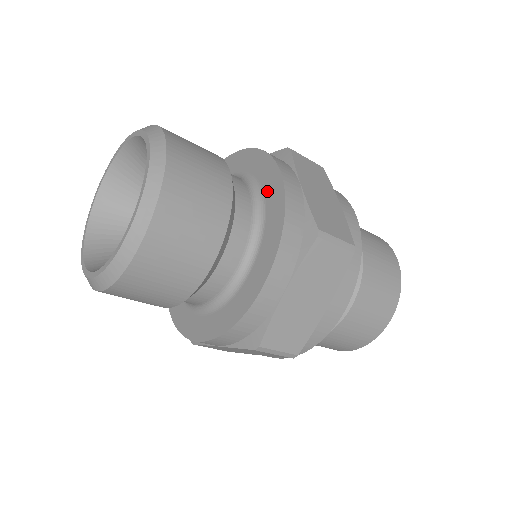
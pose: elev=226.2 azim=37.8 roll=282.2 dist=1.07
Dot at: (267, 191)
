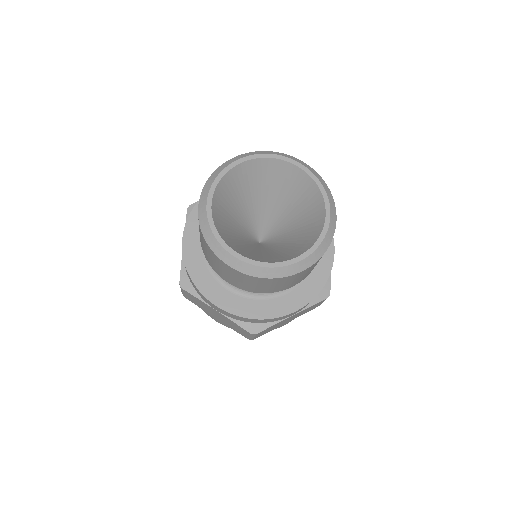
Dot at: occluded
